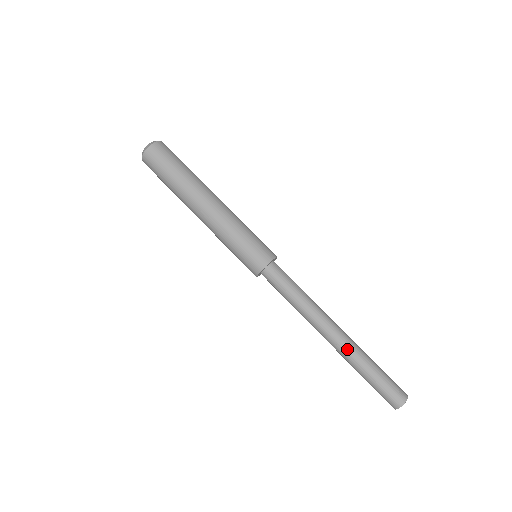
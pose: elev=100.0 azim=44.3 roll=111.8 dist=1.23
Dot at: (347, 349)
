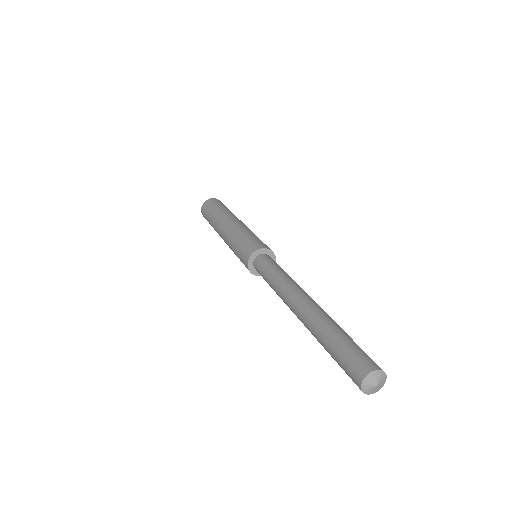
Dot at: (322, 311)
